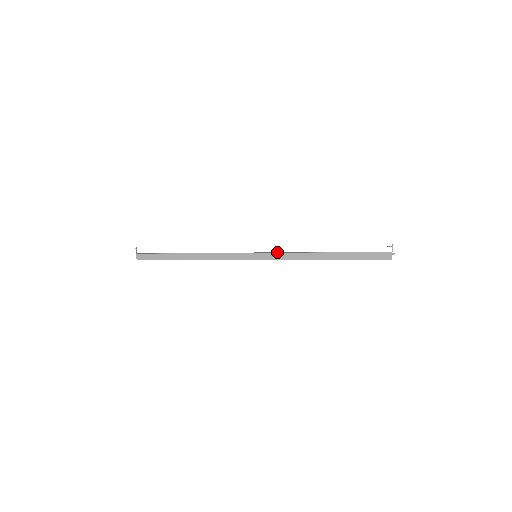
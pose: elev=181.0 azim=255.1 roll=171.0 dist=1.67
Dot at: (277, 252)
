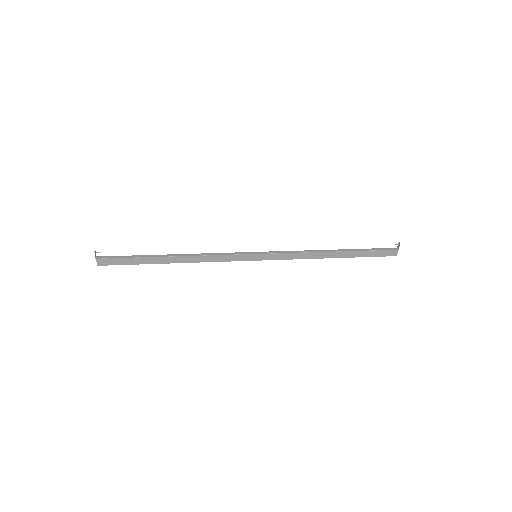
Dot at: (281, 252)
